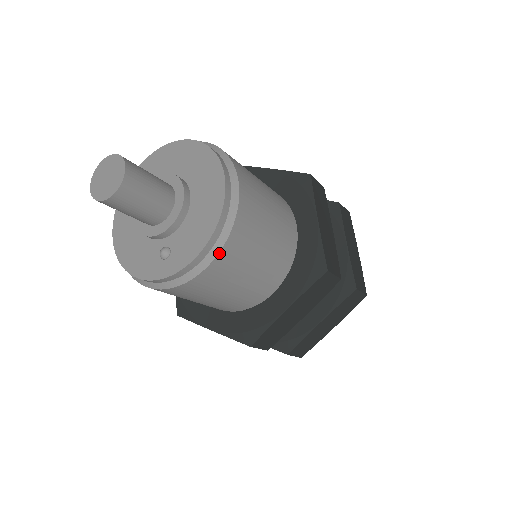
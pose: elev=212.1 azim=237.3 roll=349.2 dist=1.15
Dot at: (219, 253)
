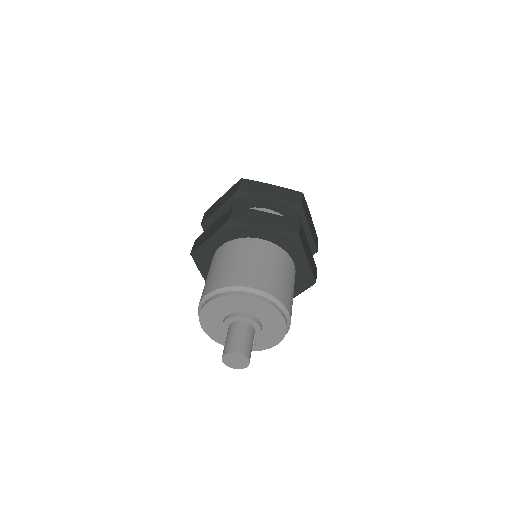
Dot at: occluded
